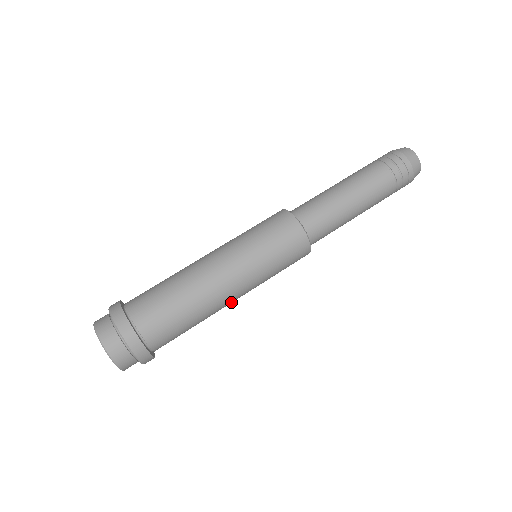
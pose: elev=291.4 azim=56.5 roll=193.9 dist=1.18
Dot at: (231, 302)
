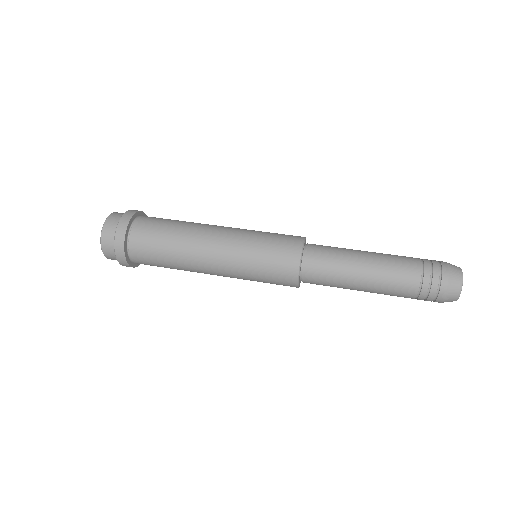
Dot at: (207, 269)
